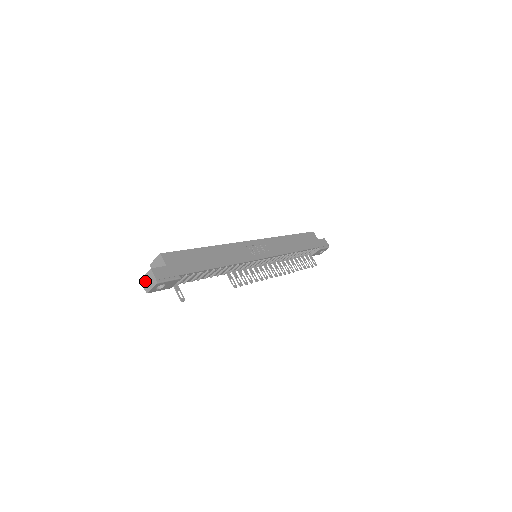
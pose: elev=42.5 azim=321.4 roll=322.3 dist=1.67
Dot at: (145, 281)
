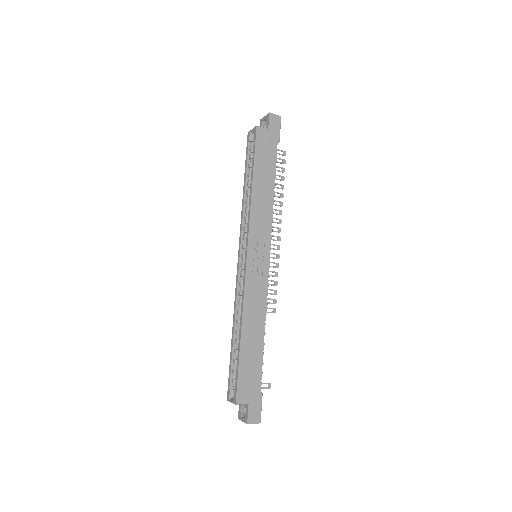
Dot at: occluded
